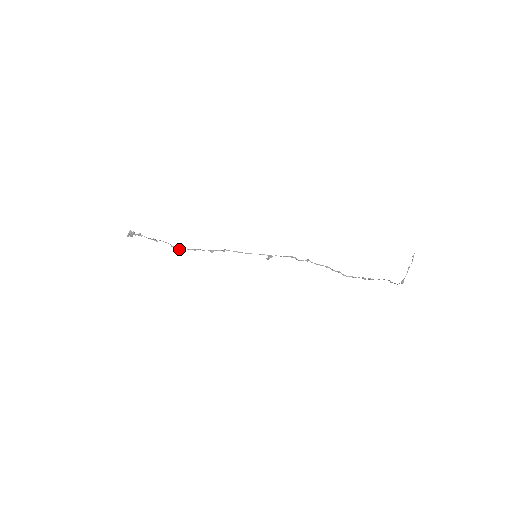
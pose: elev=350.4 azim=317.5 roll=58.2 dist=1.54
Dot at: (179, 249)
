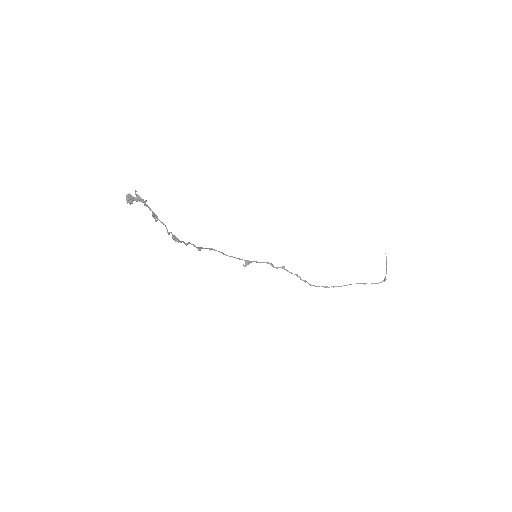
Dot at: (174, 238)
